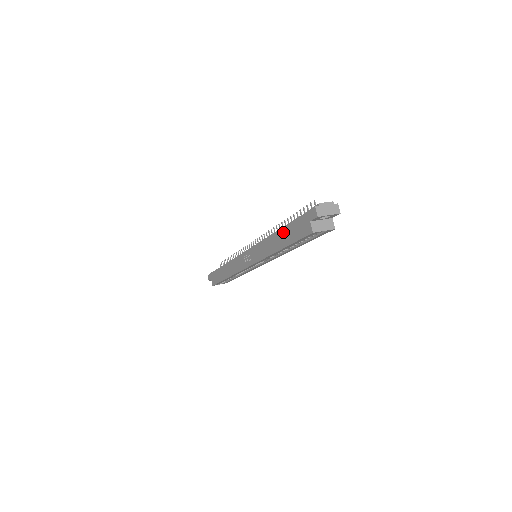
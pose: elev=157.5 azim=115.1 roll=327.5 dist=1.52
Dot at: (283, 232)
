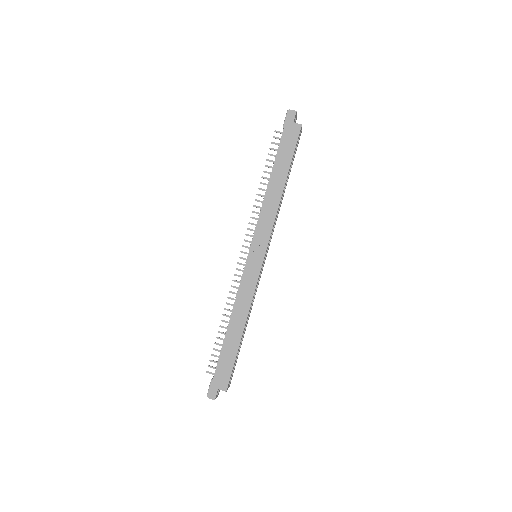
Dot at: (277, 166)
